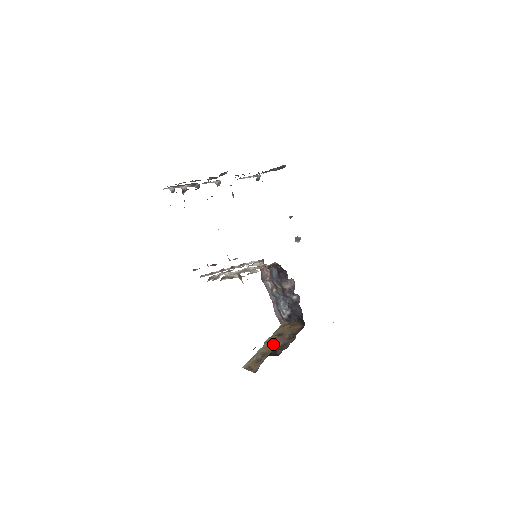
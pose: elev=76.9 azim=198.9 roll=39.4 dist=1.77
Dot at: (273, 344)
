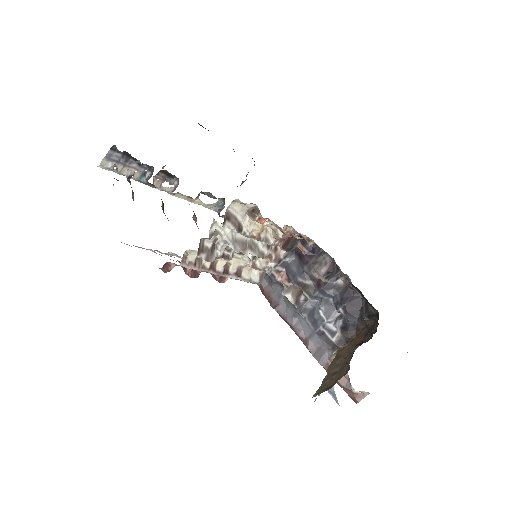
Dot at: (345, 358)
